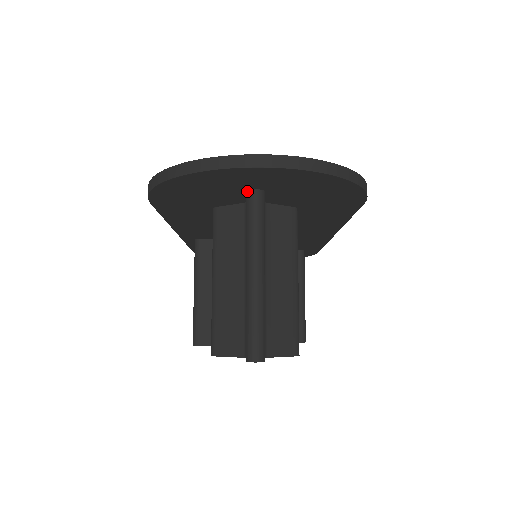
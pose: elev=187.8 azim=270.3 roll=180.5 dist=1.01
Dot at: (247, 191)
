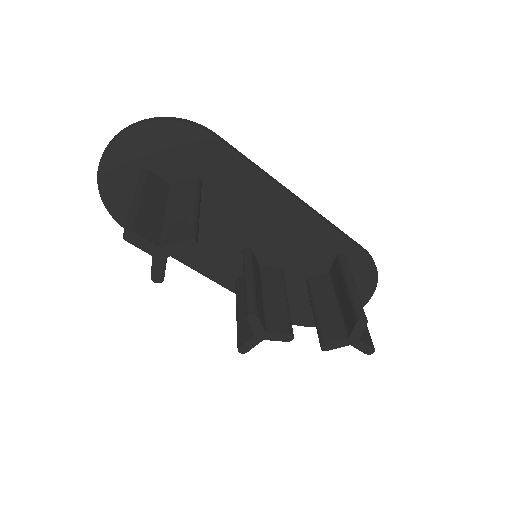
Dot at: occluded
